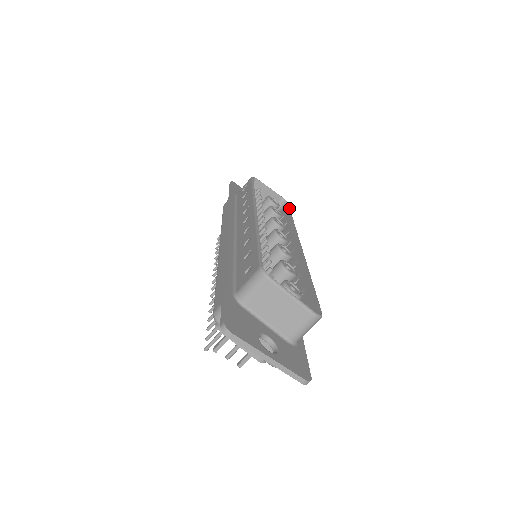
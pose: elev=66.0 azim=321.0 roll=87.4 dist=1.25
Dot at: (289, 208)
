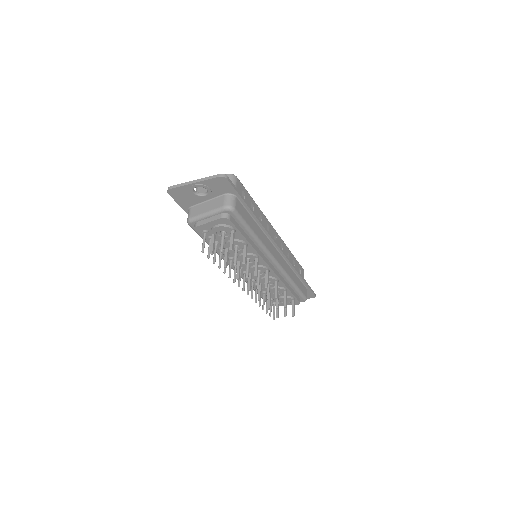
Dot at: occluded
